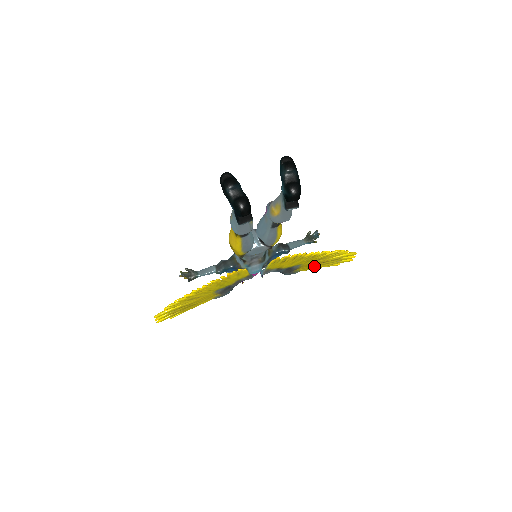
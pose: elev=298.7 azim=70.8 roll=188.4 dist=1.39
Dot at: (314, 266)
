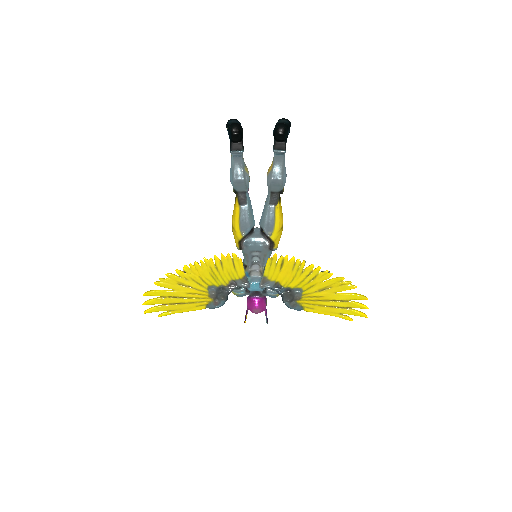
Dot at: (320, 305)
